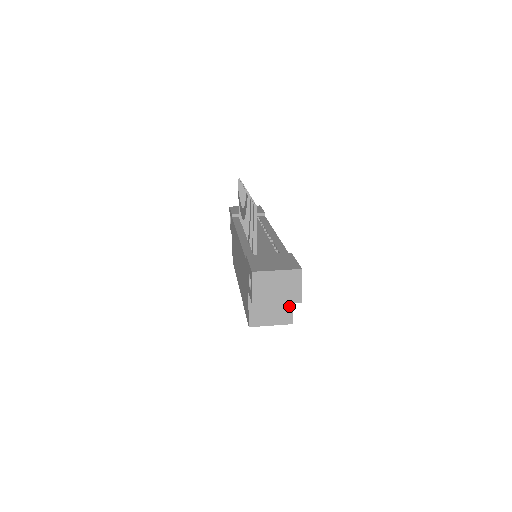
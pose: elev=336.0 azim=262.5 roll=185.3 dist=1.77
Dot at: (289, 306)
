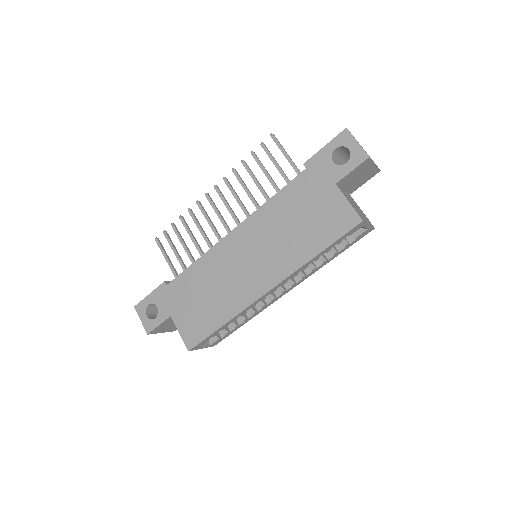
Dot at: (361, 210)
